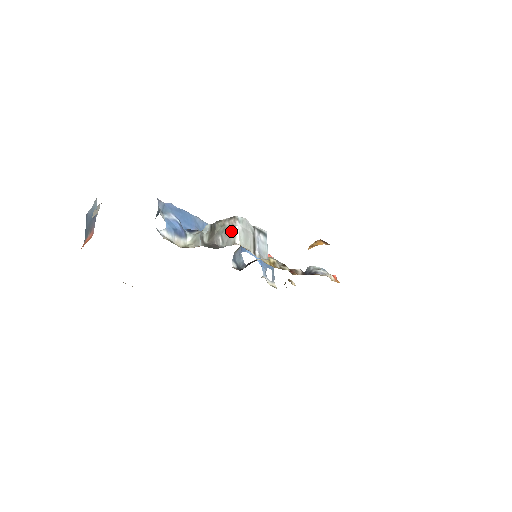
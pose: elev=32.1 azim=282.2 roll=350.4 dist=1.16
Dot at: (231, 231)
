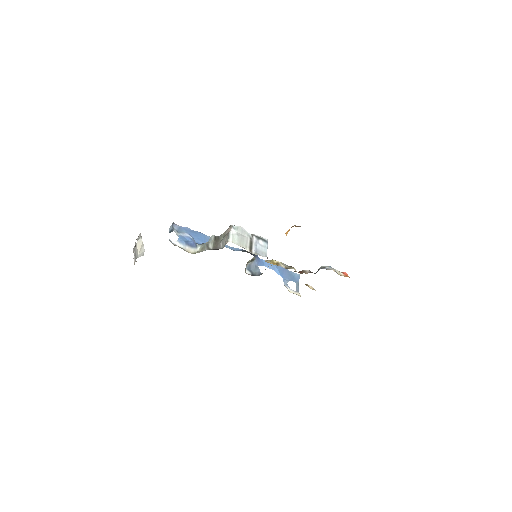
Dot at: (227, 235)
